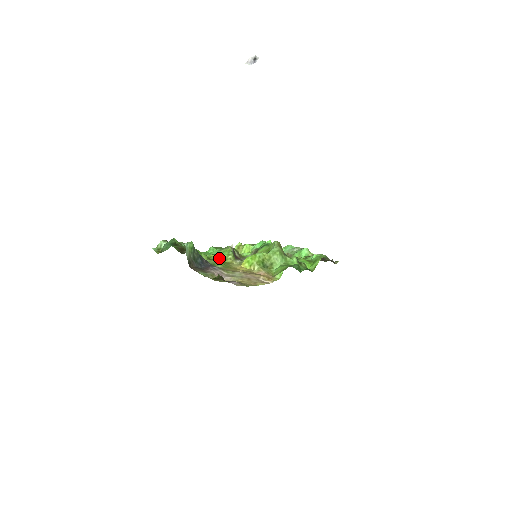
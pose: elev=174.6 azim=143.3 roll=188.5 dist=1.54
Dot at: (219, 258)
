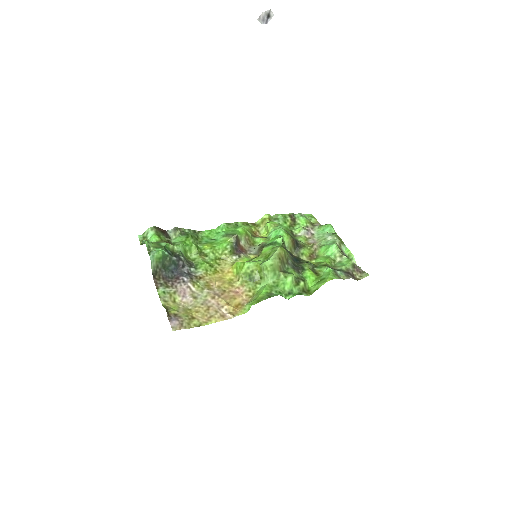
Dot at: (212, 252)
